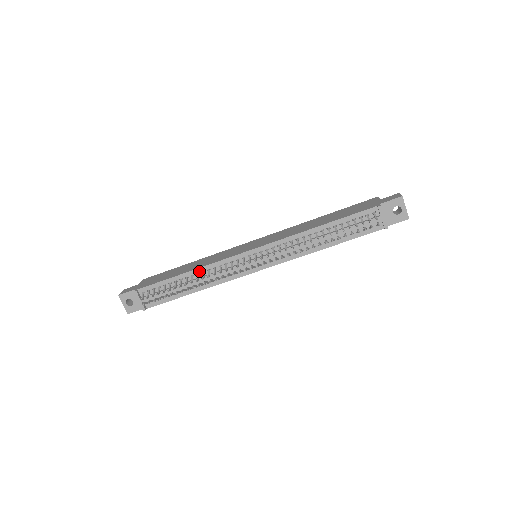
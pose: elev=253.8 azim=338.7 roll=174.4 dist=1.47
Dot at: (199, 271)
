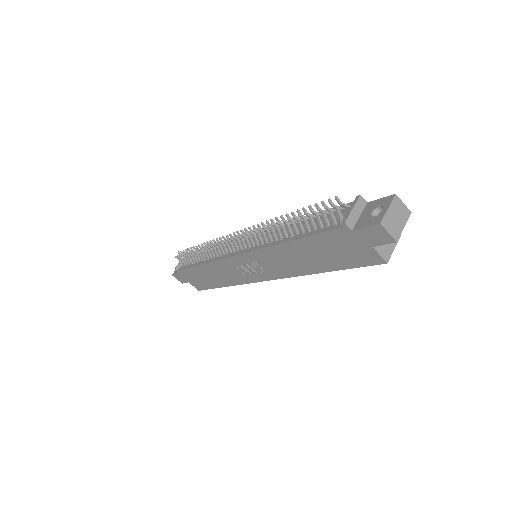
Dot at: occluded
